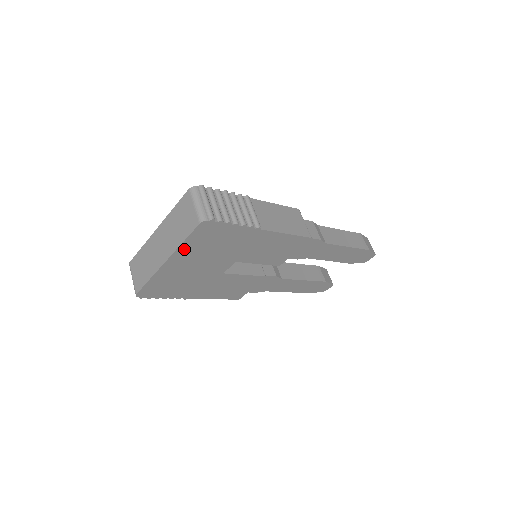
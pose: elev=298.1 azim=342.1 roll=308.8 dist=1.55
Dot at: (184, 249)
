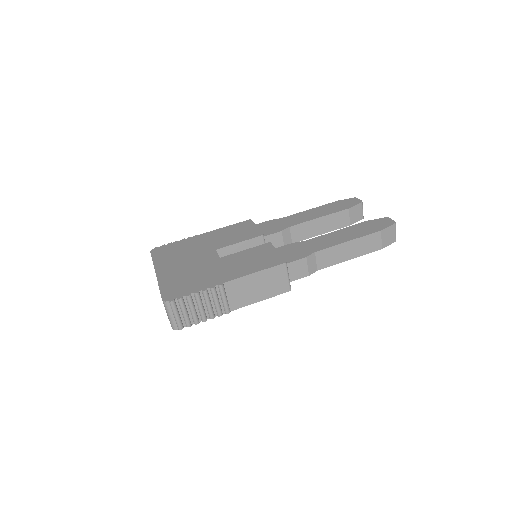
Dot at: occluded
